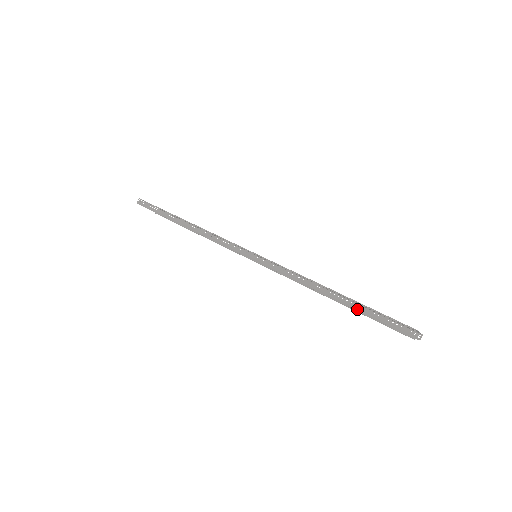
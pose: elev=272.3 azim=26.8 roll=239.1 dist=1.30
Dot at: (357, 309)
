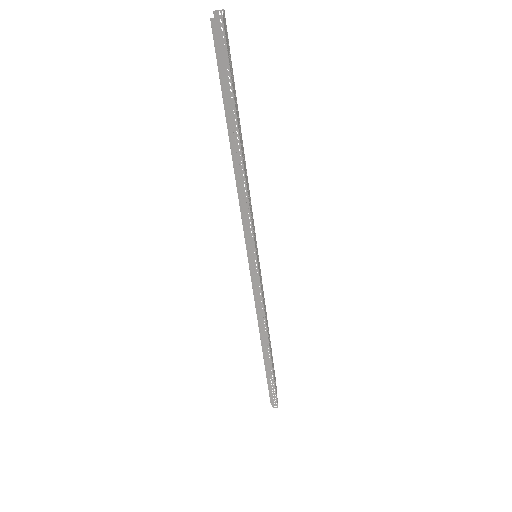
Dot at: (267, 375)
